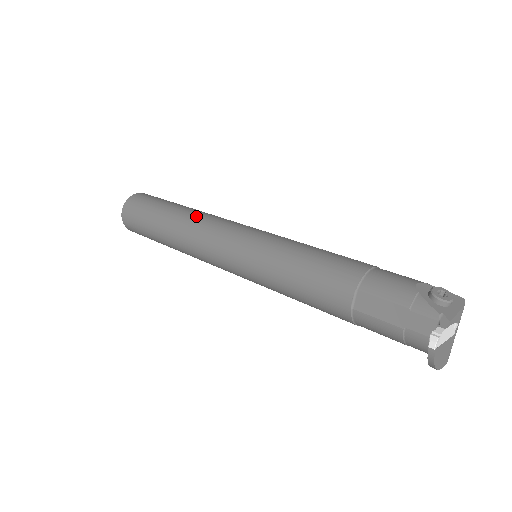
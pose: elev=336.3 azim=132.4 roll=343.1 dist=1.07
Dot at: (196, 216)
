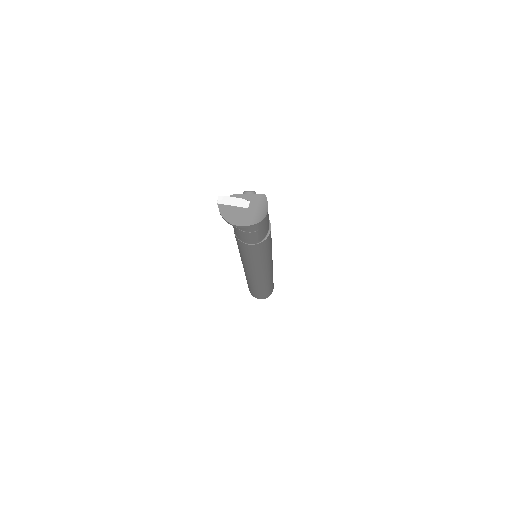
Dot at: occluded
